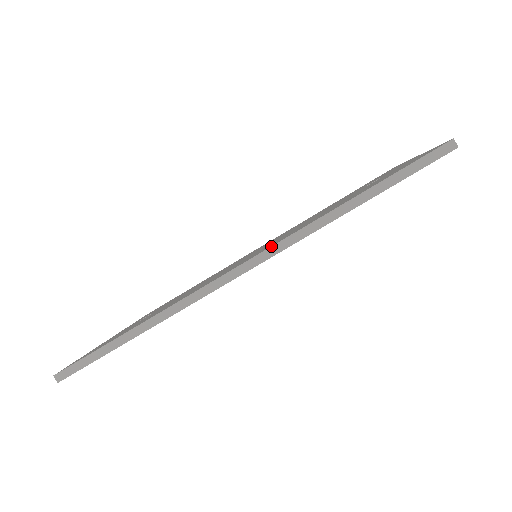
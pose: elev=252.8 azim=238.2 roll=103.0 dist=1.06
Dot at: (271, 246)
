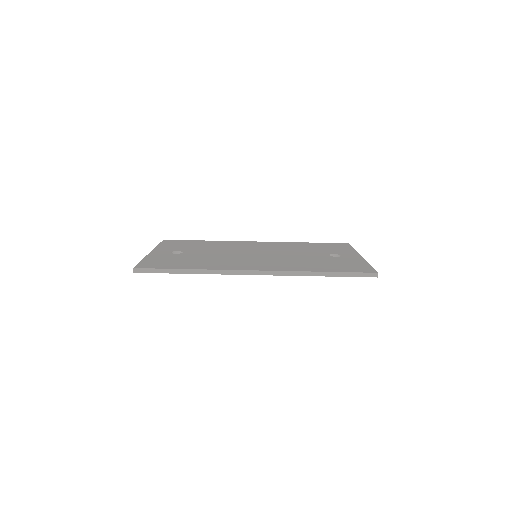
Dot at: (277, 271)
